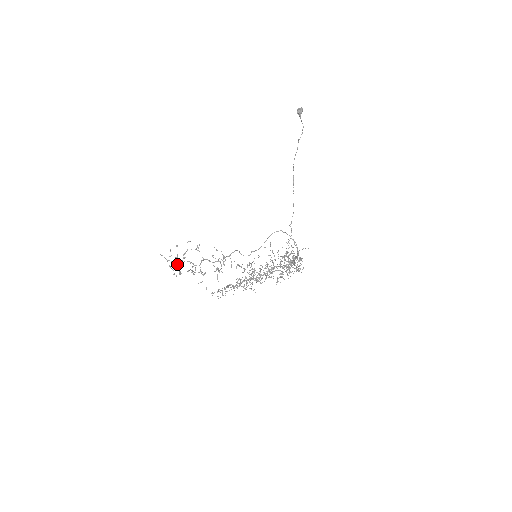
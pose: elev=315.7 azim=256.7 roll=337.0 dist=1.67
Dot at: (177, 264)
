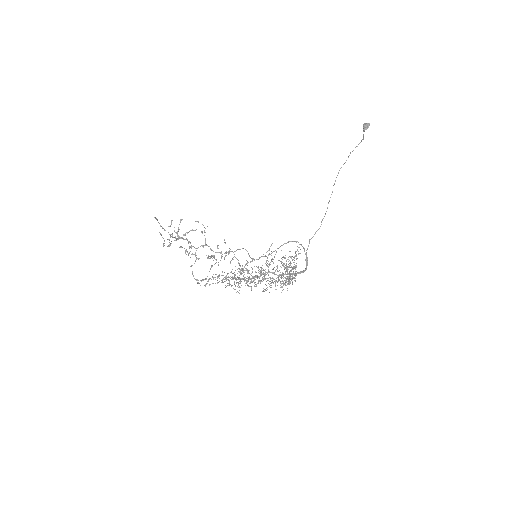
Dot at: occluded
